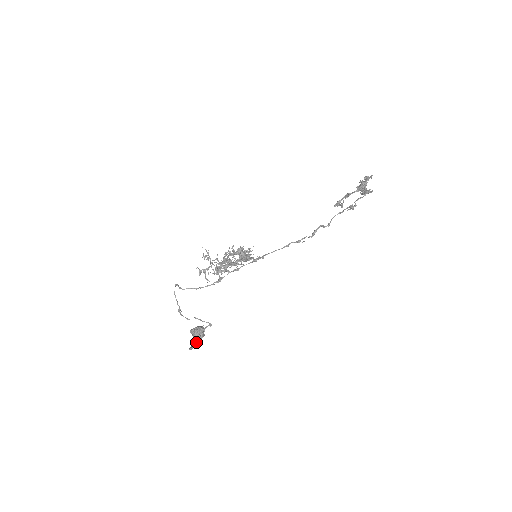
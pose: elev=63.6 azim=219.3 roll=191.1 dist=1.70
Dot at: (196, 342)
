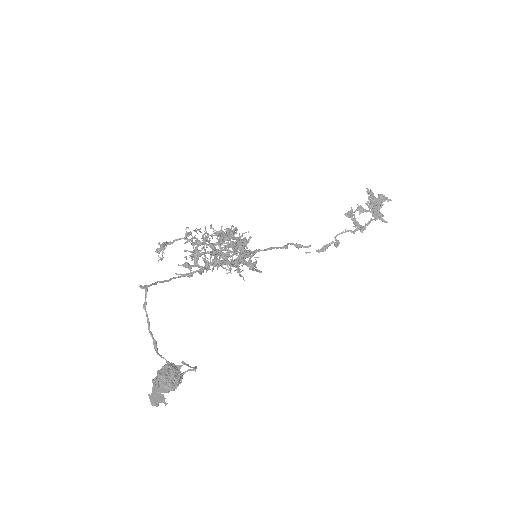
Dot at: (164, 391)
